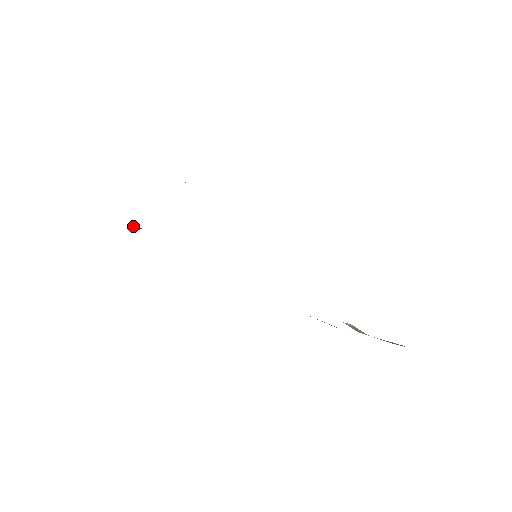
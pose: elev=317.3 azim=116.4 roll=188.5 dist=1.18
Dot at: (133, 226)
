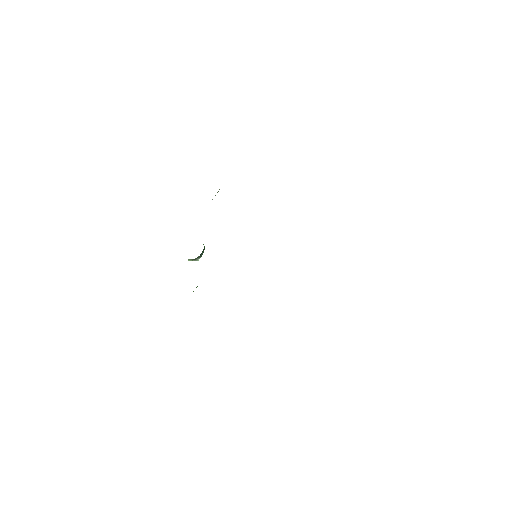
Dot at: (189, 259)
